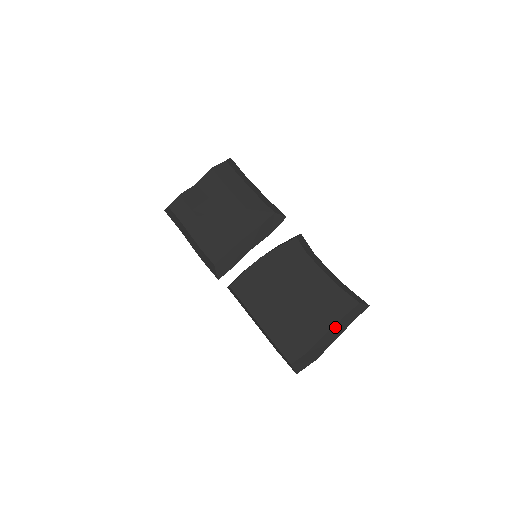
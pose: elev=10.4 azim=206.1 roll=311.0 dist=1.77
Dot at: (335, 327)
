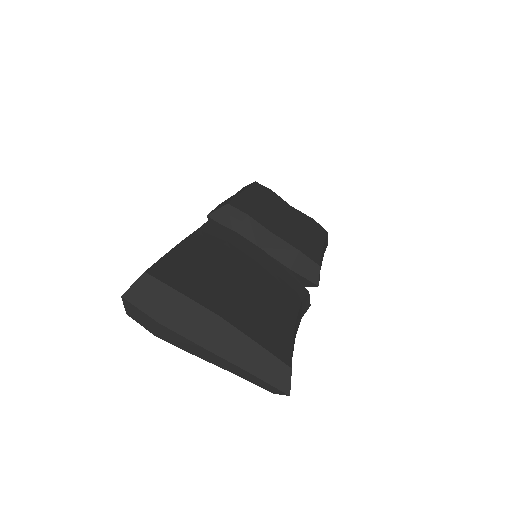
Dot at: (236, 334)
